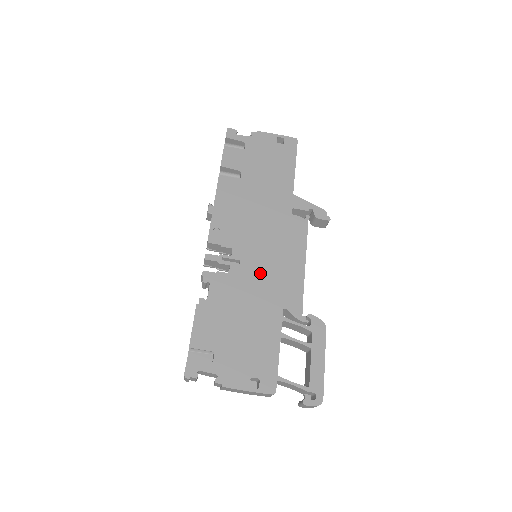
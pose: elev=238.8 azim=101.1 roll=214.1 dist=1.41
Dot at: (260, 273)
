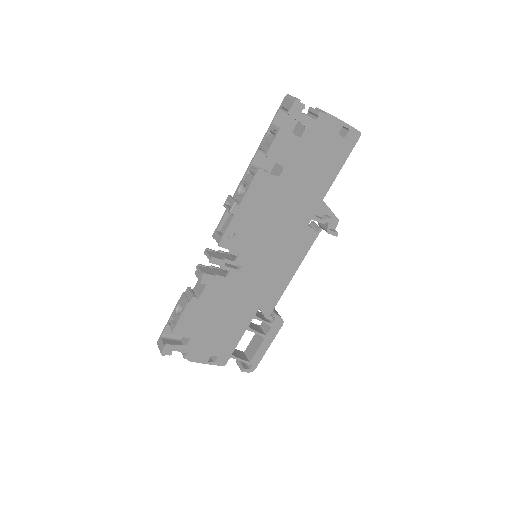
Dot at: (253, 279)
